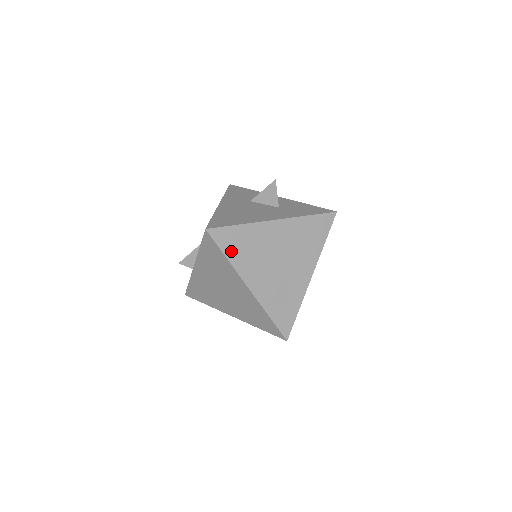
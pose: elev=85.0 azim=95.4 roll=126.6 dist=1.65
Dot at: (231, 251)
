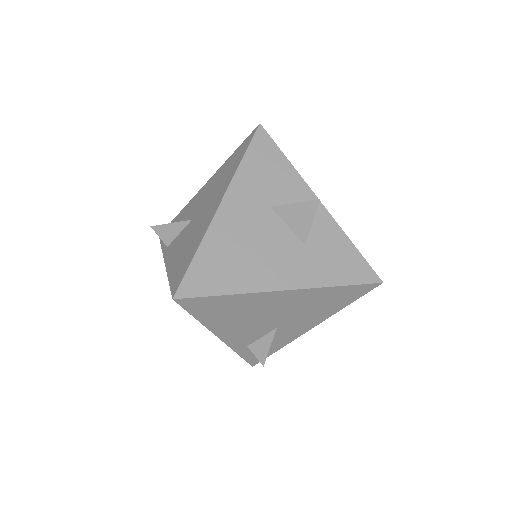
Dot at: (206, 315)
